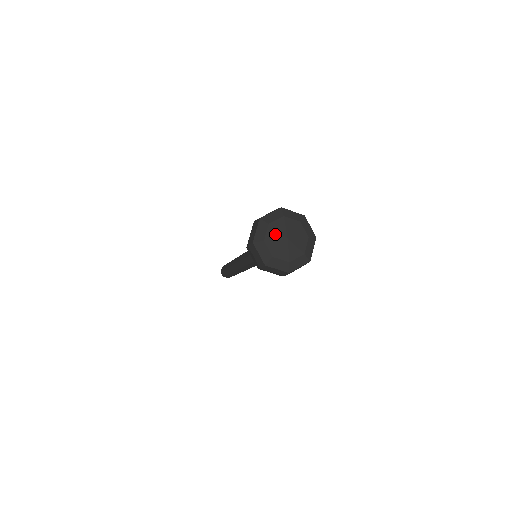
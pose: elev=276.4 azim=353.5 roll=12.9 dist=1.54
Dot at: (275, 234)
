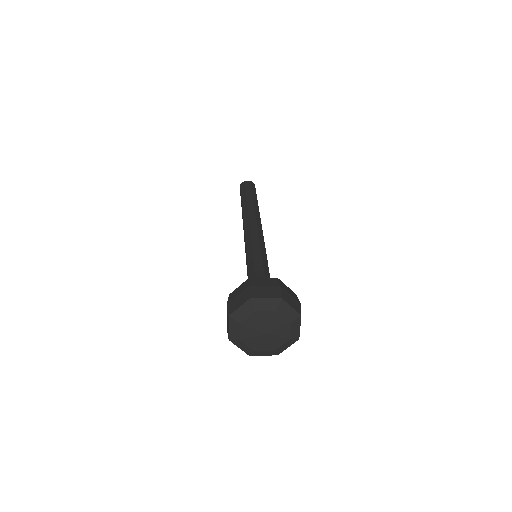
Dot at: (250, 332)
